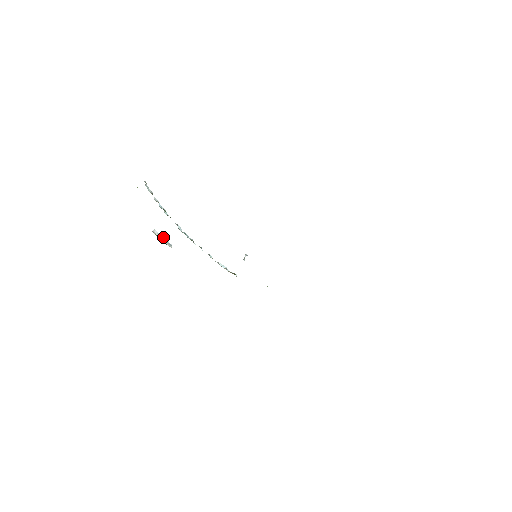
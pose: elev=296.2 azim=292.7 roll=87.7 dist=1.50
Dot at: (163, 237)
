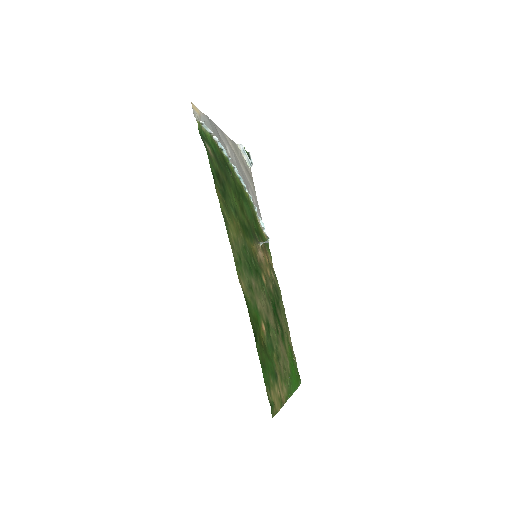
Dot at: occluded
